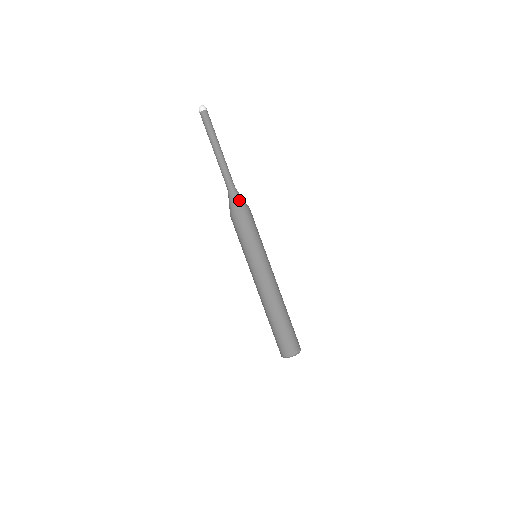
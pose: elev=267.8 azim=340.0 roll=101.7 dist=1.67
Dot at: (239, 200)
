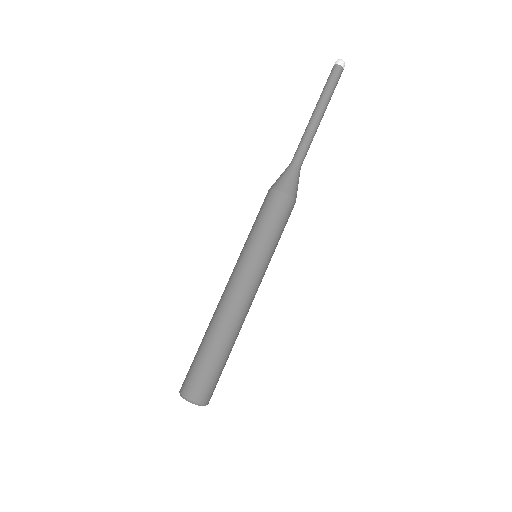
Dot at: occluded
